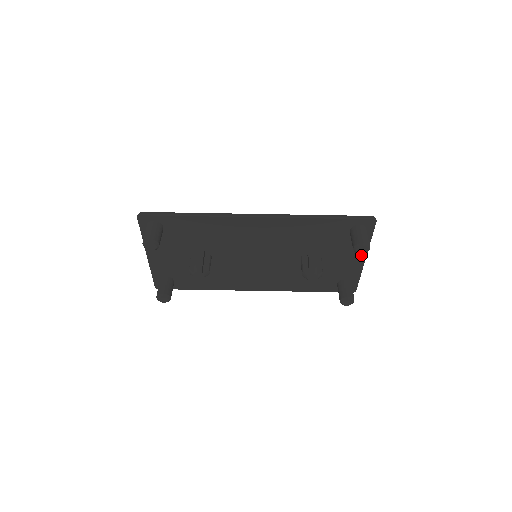
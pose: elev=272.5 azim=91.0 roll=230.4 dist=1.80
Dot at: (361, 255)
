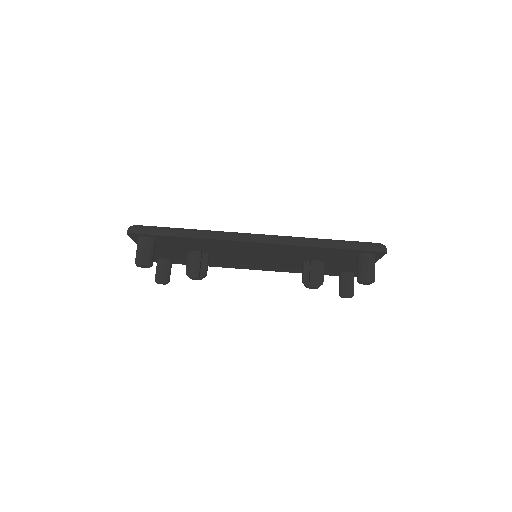
Dot at: occluded
